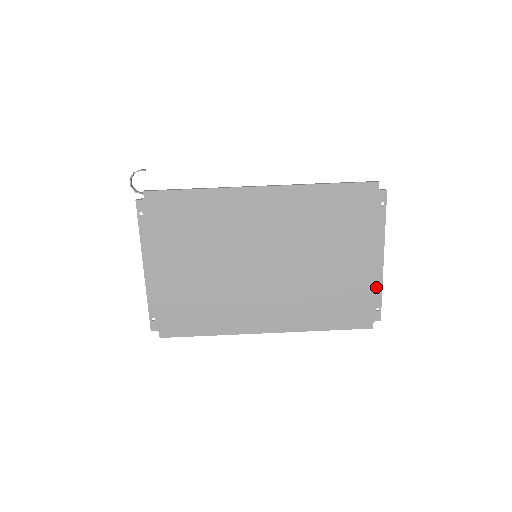
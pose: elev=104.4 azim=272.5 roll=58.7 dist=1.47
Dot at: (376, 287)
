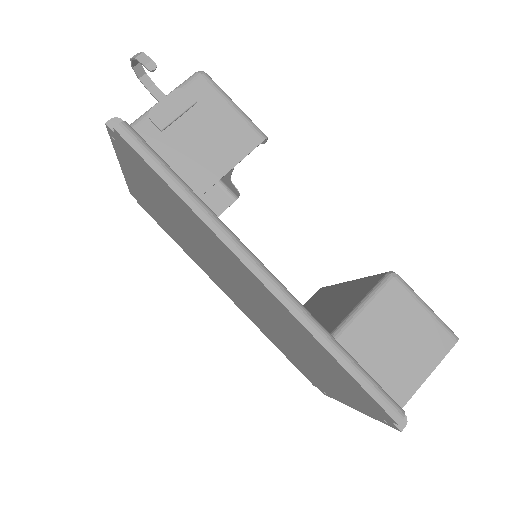
Dot at: (333, 395)
